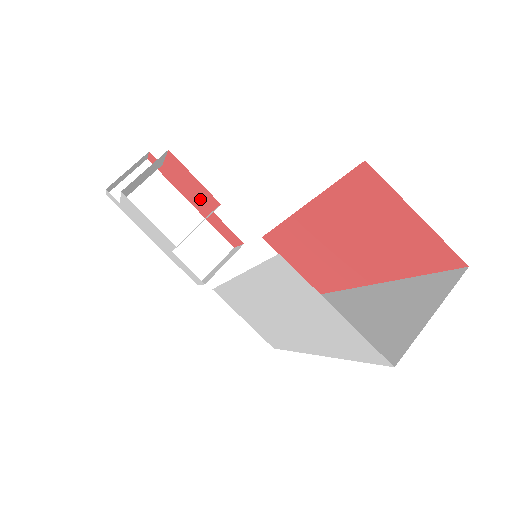
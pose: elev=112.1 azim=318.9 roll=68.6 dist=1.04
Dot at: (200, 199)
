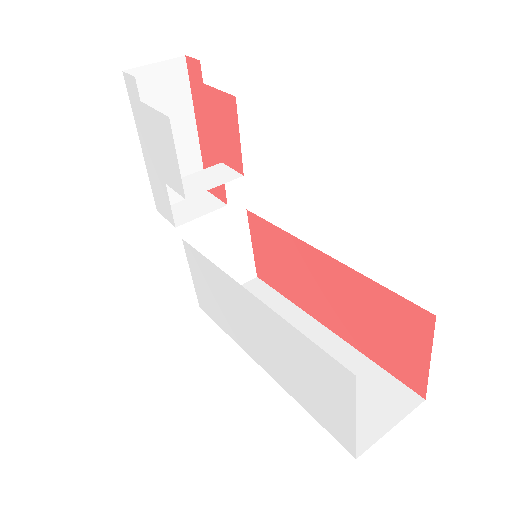
Dot at: (218, 144)
